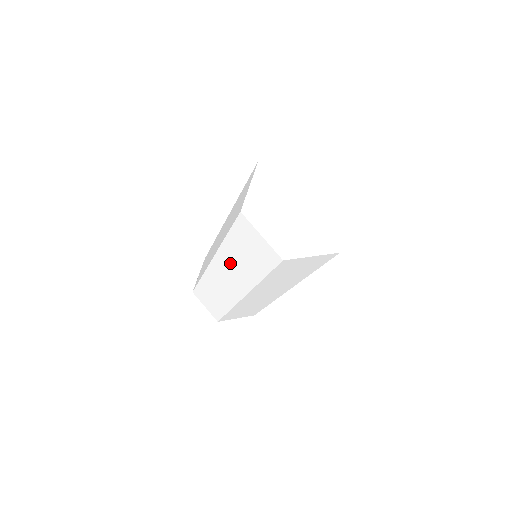
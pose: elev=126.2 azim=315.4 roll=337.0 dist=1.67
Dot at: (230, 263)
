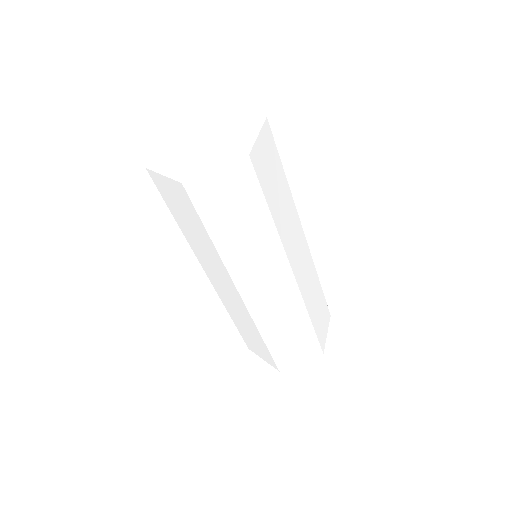
Dot at: (202, 254)
